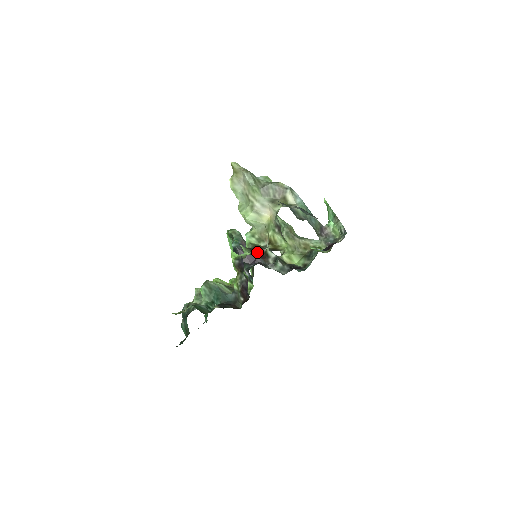
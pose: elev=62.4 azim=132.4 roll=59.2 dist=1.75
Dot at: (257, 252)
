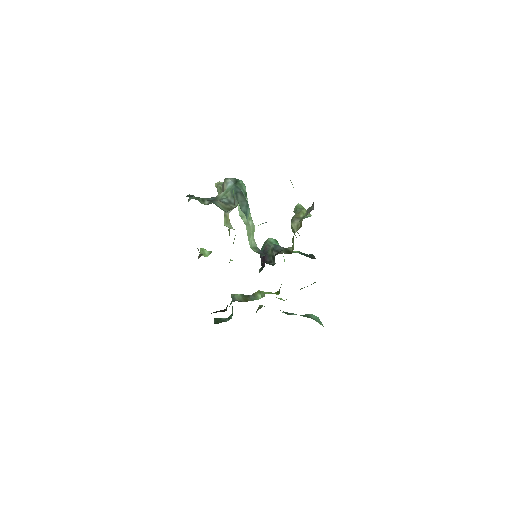
Dot at: occluded
